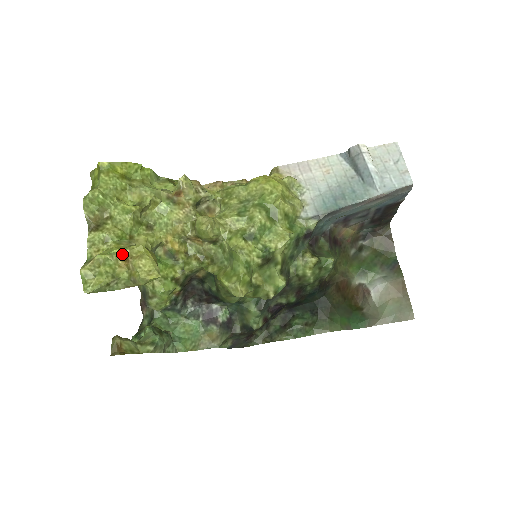
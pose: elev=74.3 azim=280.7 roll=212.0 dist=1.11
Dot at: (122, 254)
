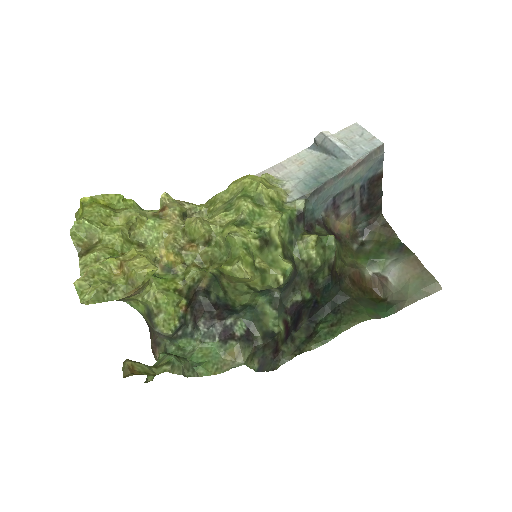
Dot at: (115, 261)
